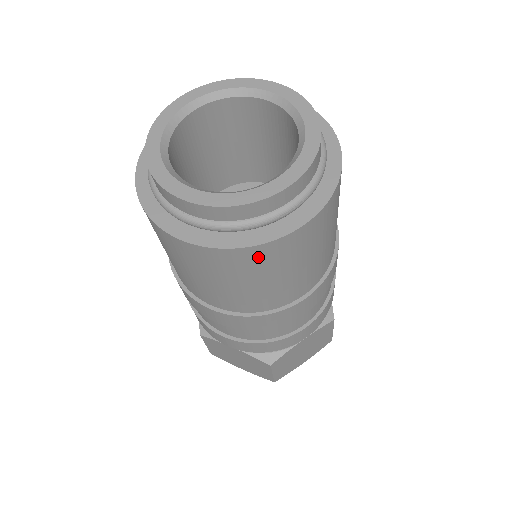
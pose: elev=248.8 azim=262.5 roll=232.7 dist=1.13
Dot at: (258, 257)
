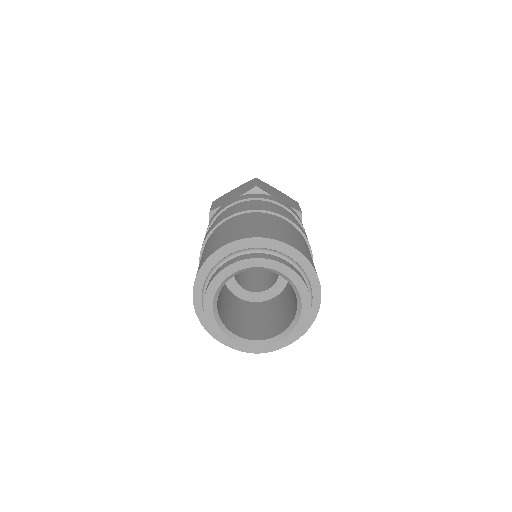
Dot at: occluded
